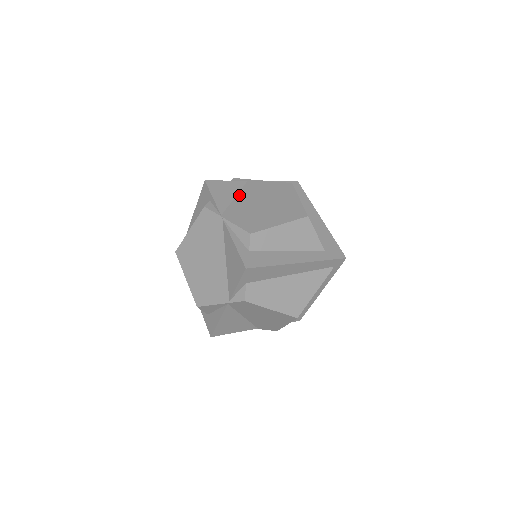
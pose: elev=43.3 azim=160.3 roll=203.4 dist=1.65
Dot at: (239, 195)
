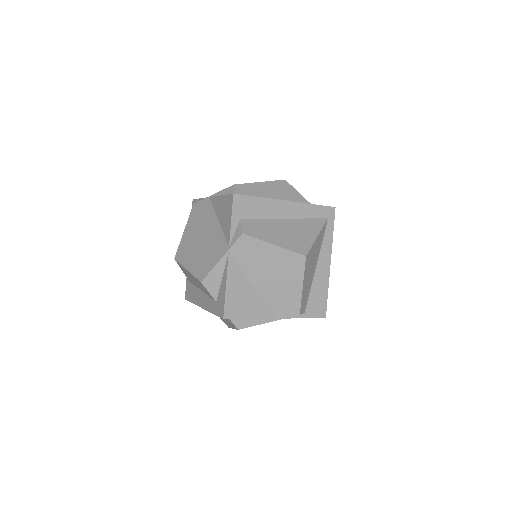
Dot at: occluded
